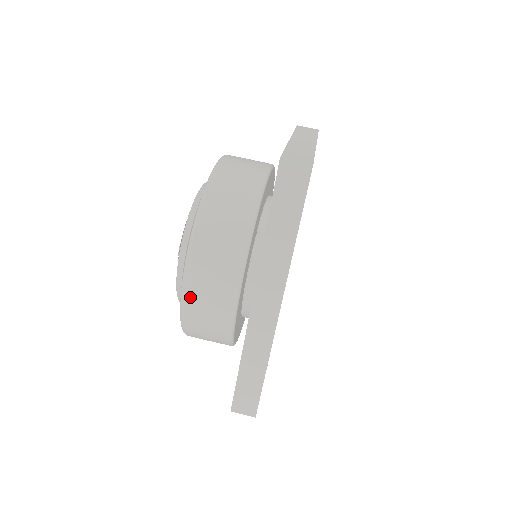
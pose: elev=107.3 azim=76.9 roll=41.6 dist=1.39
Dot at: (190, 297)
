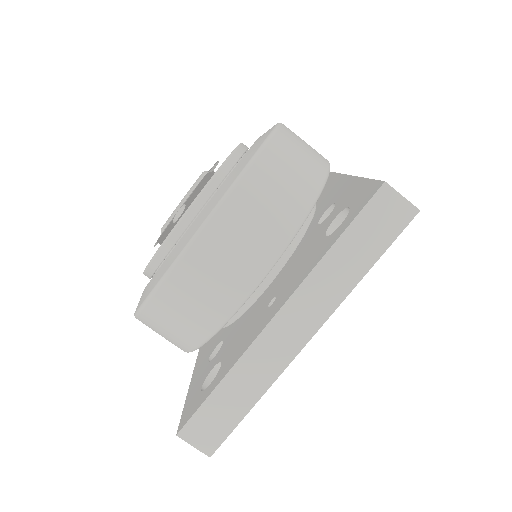
Dot at: occluded
